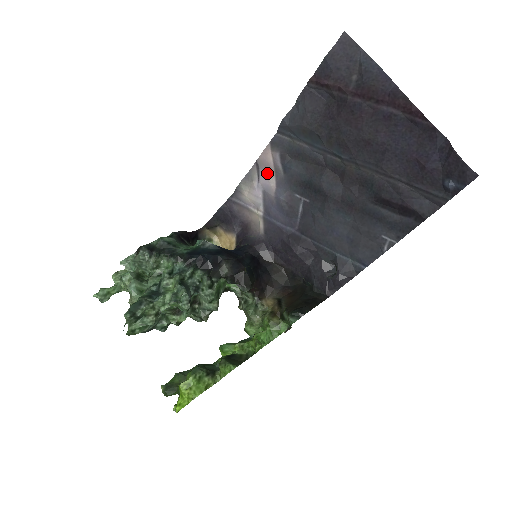
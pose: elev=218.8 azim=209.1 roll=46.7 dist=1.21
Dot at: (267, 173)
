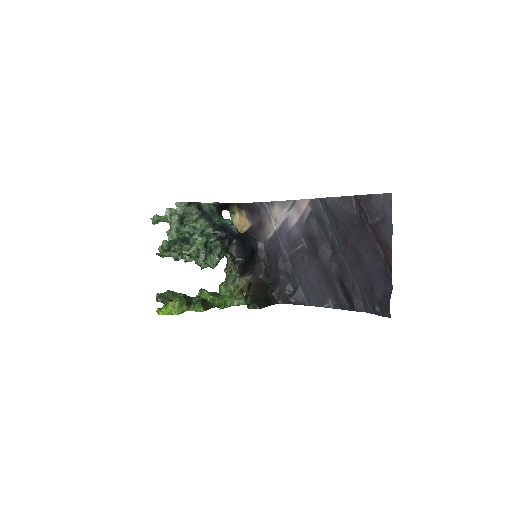
Dot at: (296, 212)
